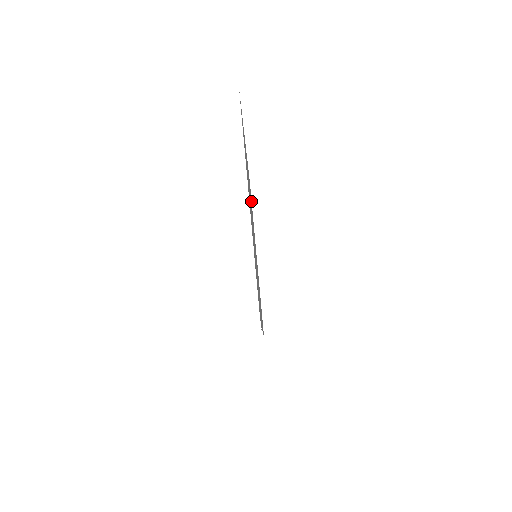
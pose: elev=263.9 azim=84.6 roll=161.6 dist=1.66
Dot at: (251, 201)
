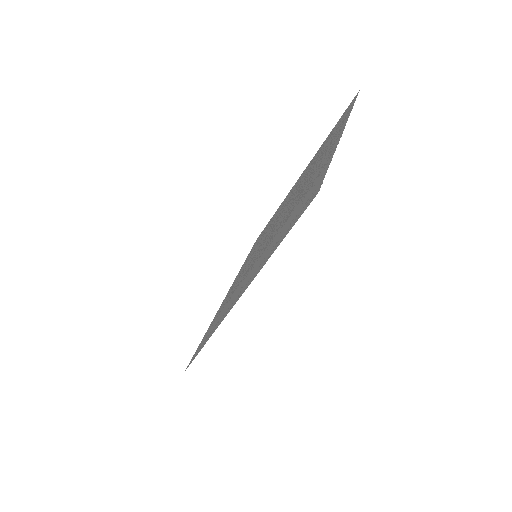
Dot at: (253, 247)
